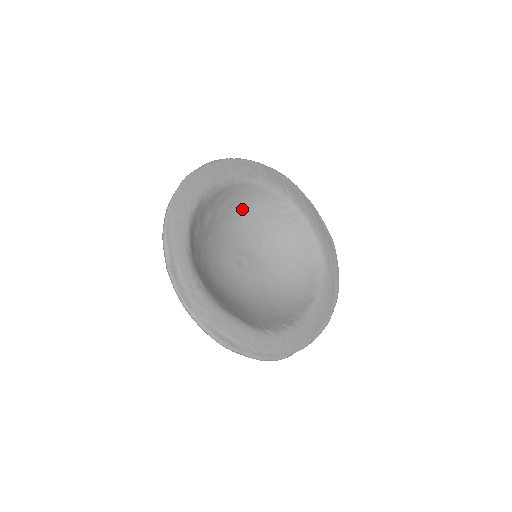
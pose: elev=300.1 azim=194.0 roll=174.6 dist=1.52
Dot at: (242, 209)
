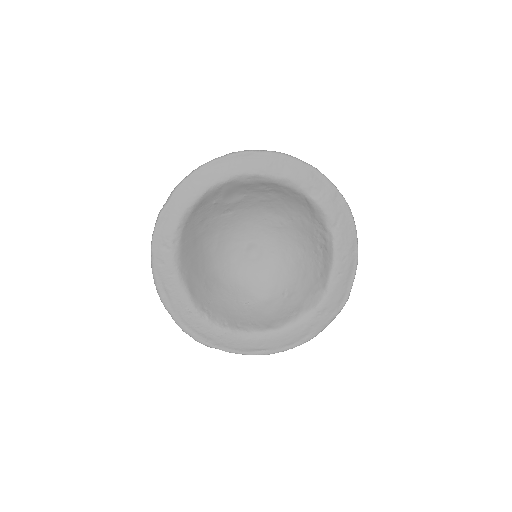
Dot at: (285, 209)
